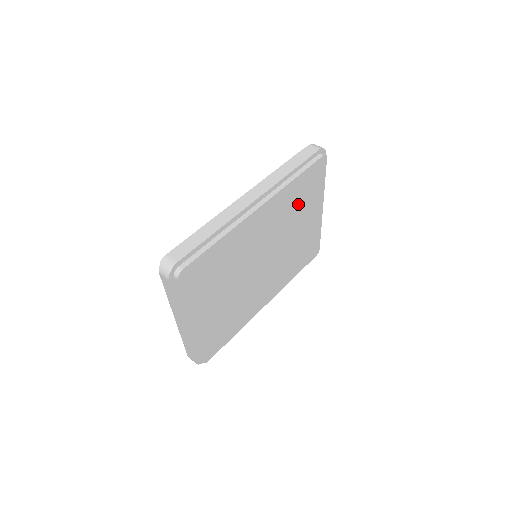
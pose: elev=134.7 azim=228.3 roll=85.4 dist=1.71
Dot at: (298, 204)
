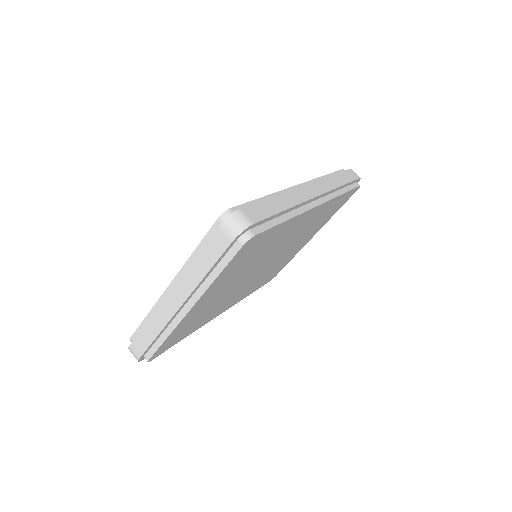
Dot at: (318, 221)
